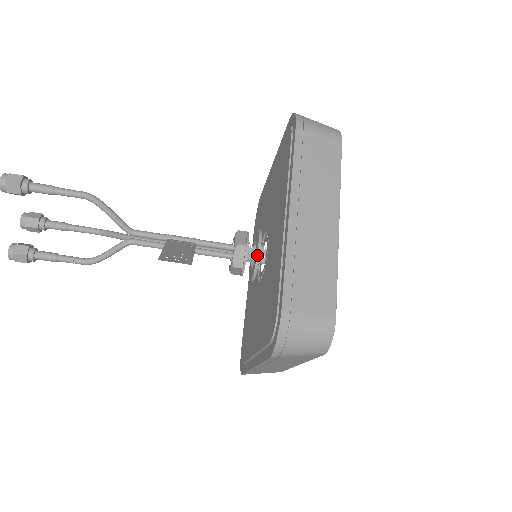
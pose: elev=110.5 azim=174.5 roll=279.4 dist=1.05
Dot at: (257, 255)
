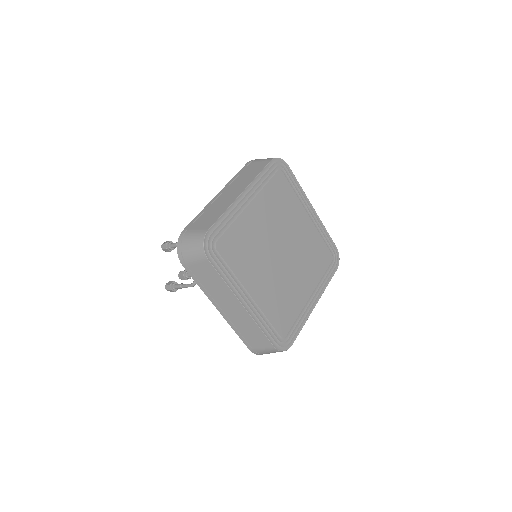
Dot at: occluded
